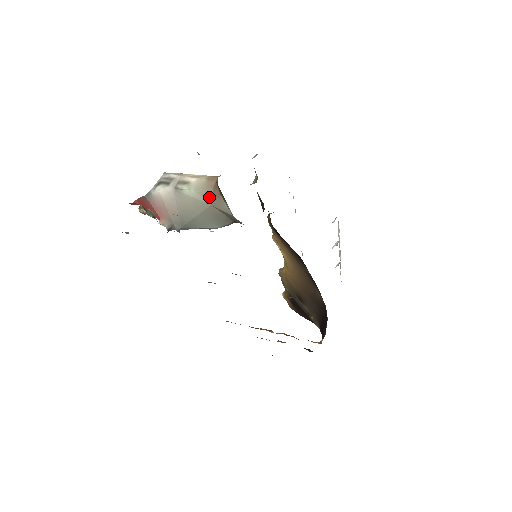
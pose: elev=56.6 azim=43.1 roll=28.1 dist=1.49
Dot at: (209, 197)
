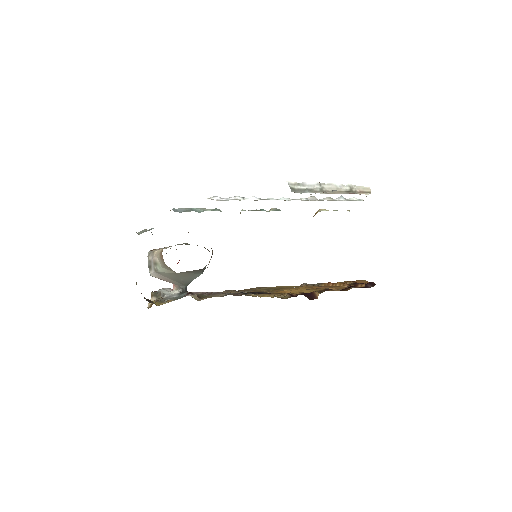
Dot at: (171, 269)
